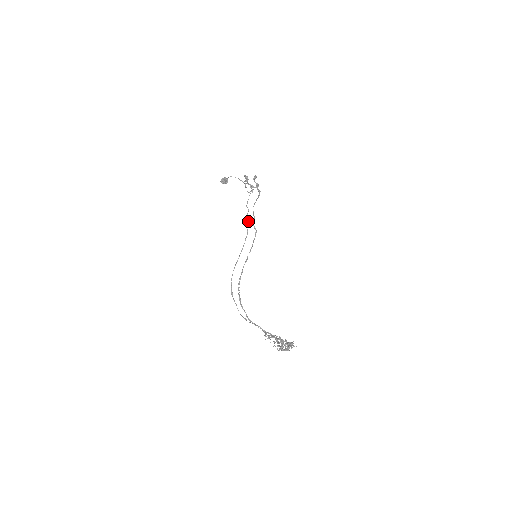
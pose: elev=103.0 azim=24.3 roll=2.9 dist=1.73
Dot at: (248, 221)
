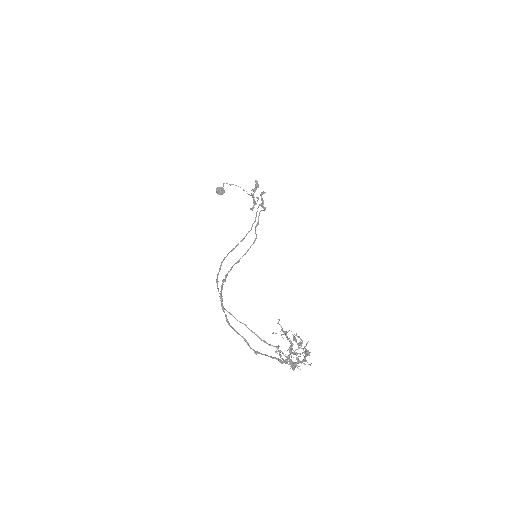
Dot at: (256, 216)
